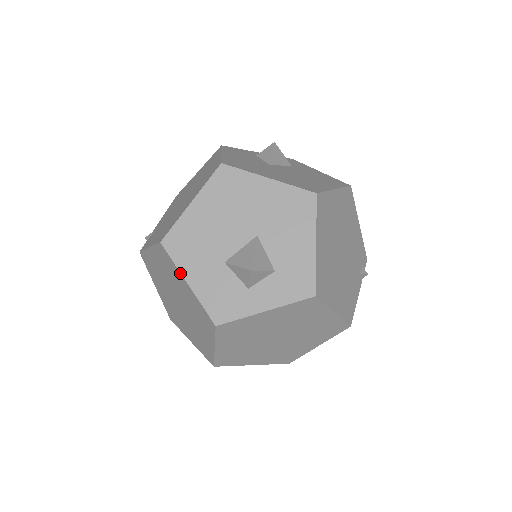
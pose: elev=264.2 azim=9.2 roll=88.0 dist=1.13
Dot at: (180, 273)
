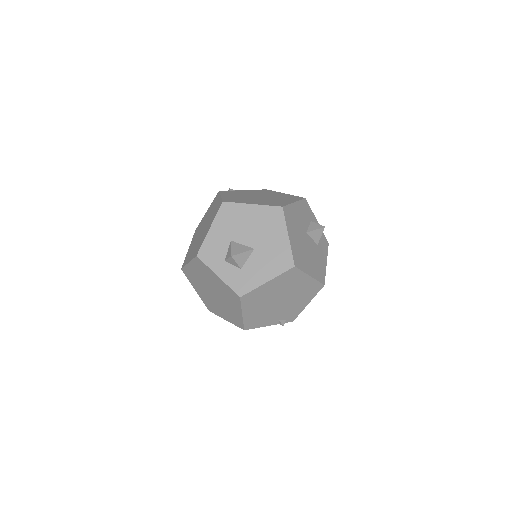
Dot at: (213, 221)
